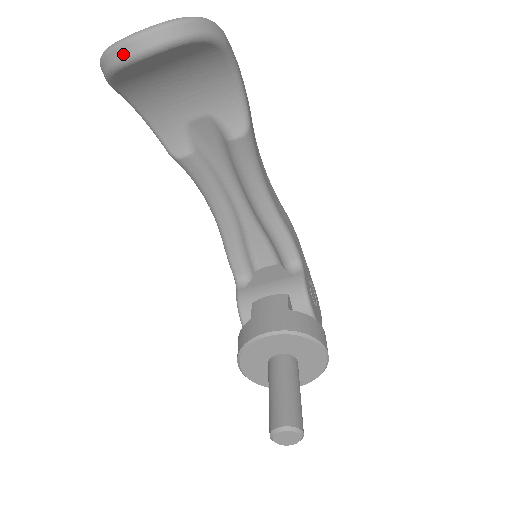
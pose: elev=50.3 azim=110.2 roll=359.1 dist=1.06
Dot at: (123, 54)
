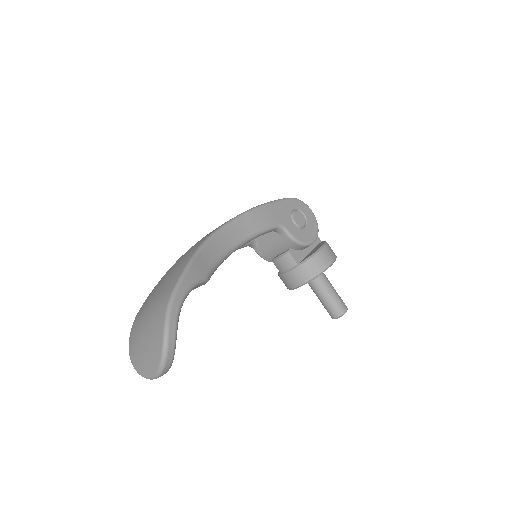
Dot at: occluded
